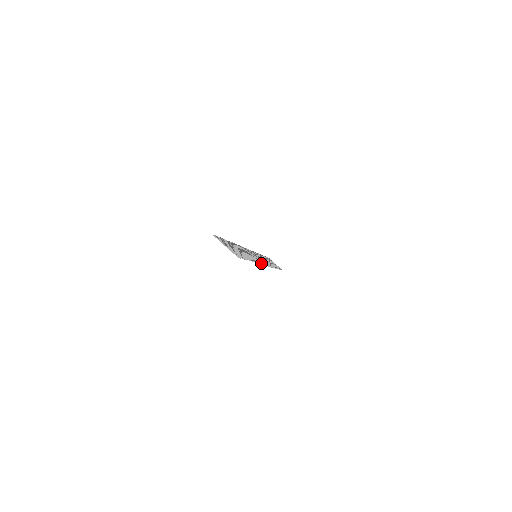
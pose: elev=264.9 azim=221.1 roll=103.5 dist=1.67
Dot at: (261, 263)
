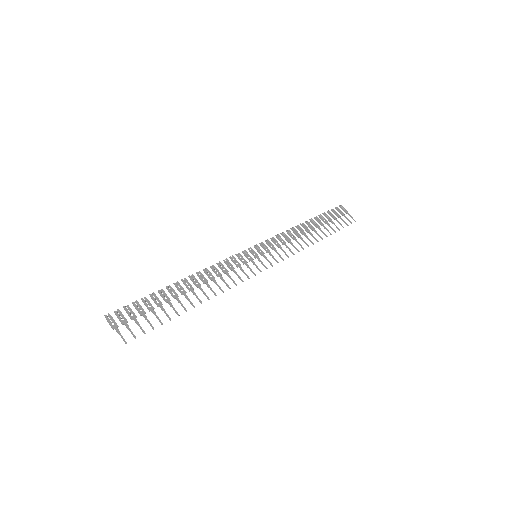
Dot at: (241, 280)
